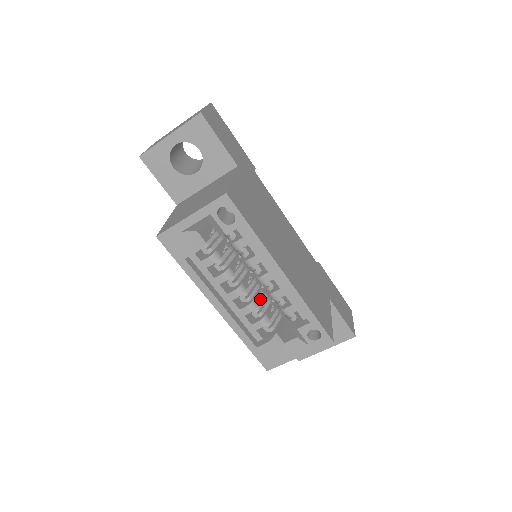
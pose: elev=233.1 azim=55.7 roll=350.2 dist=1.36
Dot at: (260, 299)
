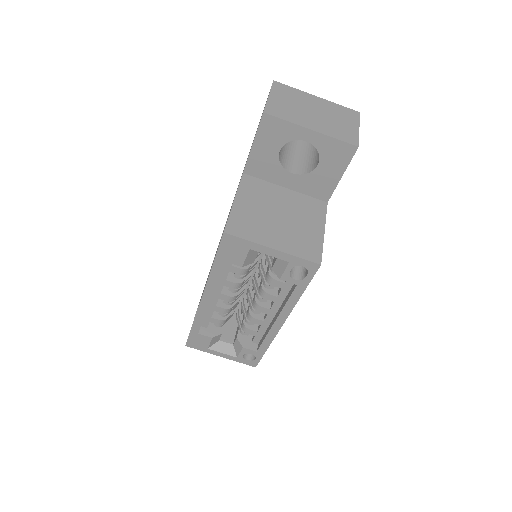
Dot at: (234, 302)
